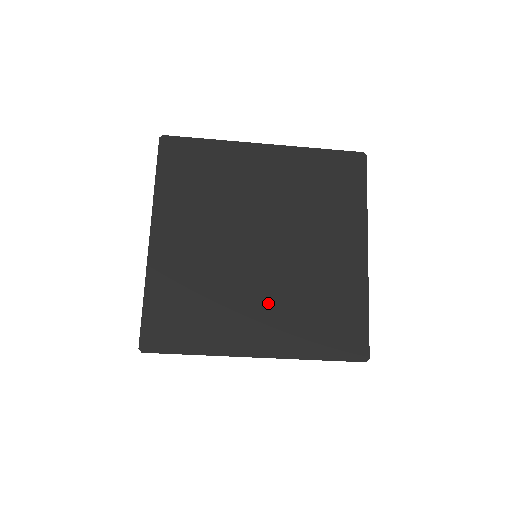
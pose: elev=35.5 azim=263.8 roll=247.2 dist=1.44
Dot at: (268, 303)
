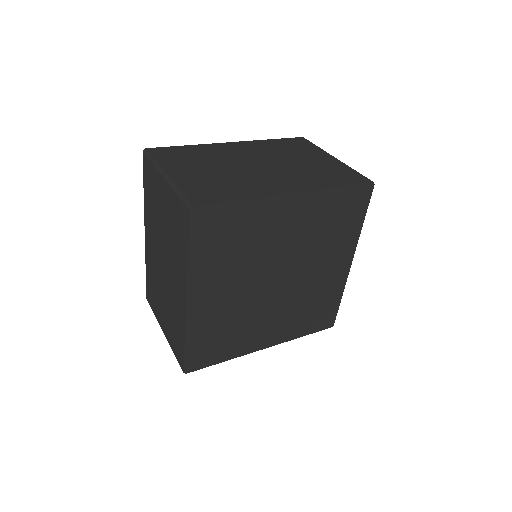
Dot at: (277, 316)
